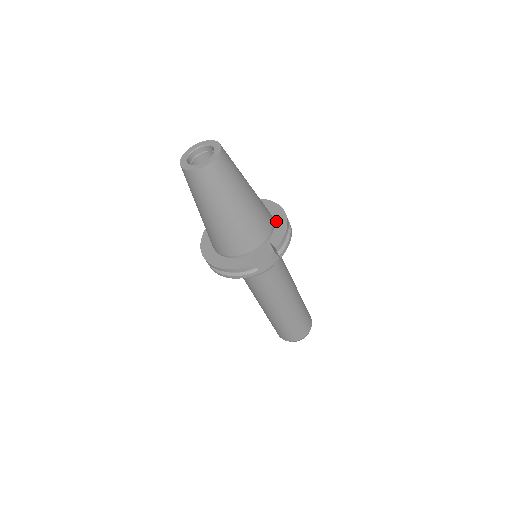
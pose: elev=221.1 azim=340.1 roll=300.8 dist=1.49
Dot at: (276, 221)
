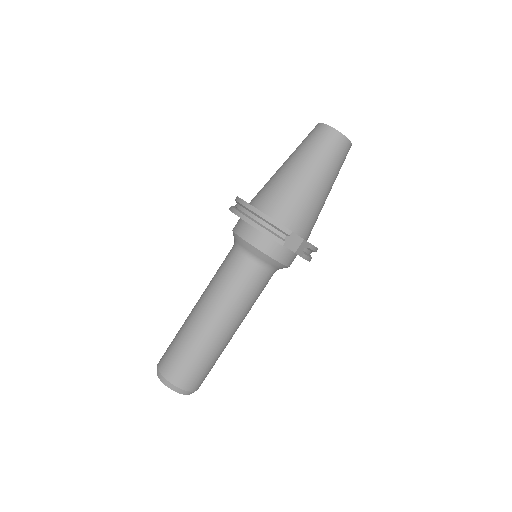
Dot at: occluded
